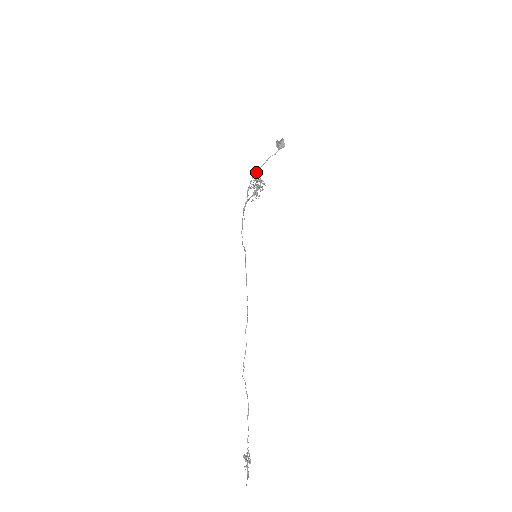
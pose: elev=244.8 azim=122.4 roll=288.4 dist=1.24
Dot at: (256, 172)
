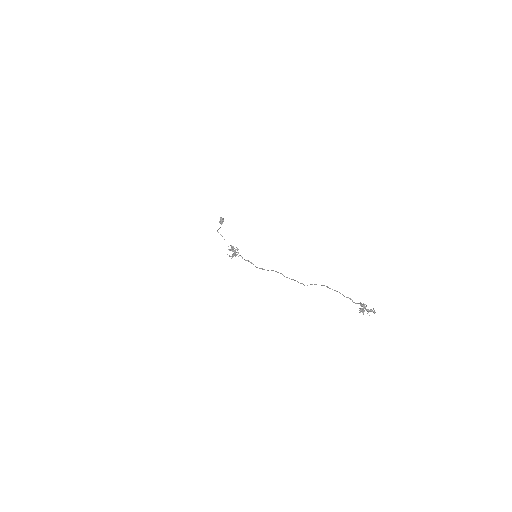
Dot at: occluded
